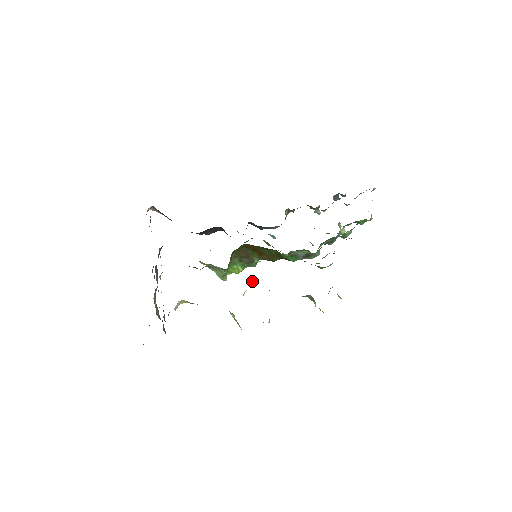
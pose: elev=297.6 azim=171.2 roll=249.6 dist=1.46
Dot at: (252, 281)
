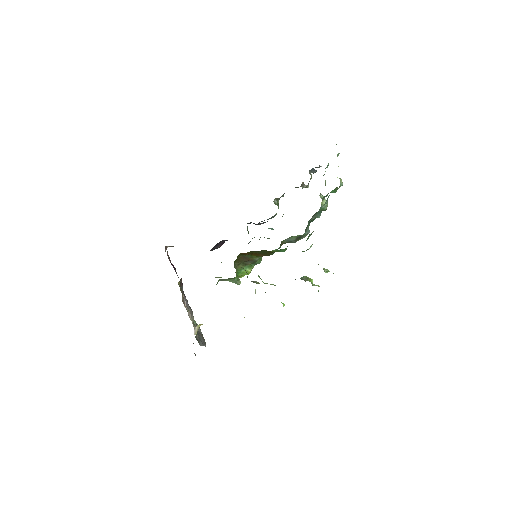
Dot at: (254, 282)
